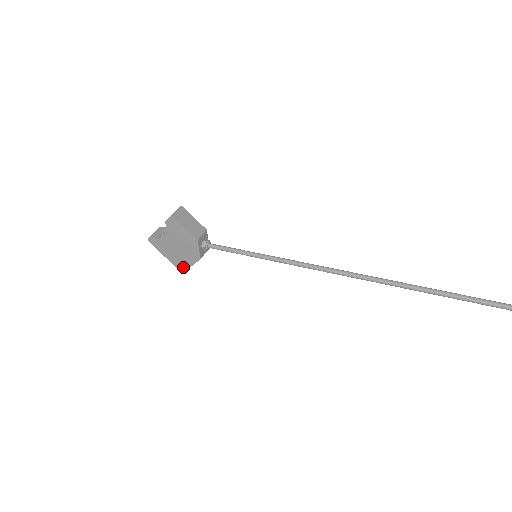
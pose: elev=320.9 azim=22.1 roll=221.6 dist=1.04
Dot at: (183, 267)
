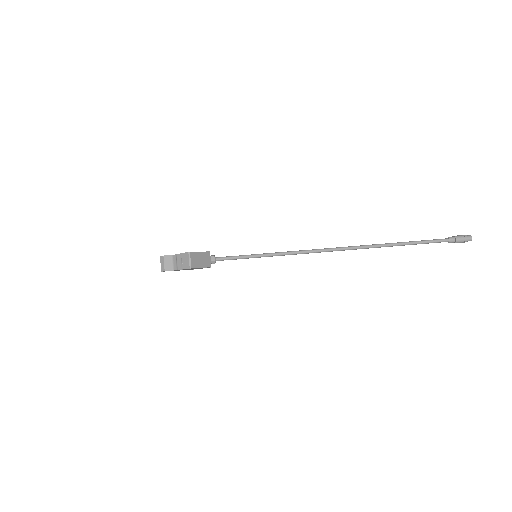
Dot at: (193, 269)
